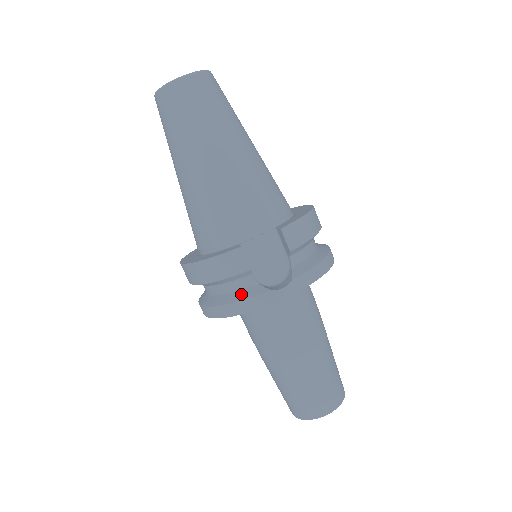
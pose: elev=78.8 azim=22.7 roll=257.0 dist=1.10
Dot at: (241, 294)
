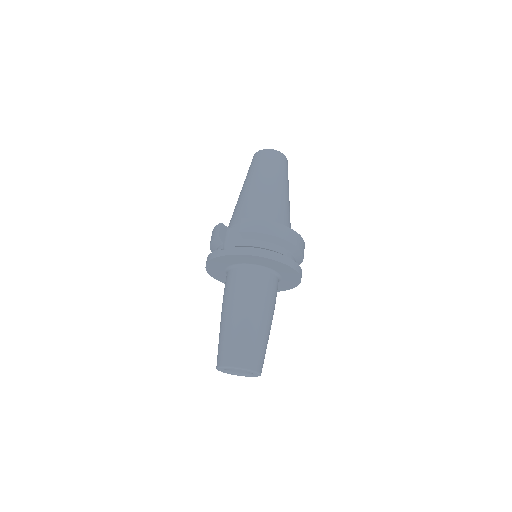
Dot at: occluded
